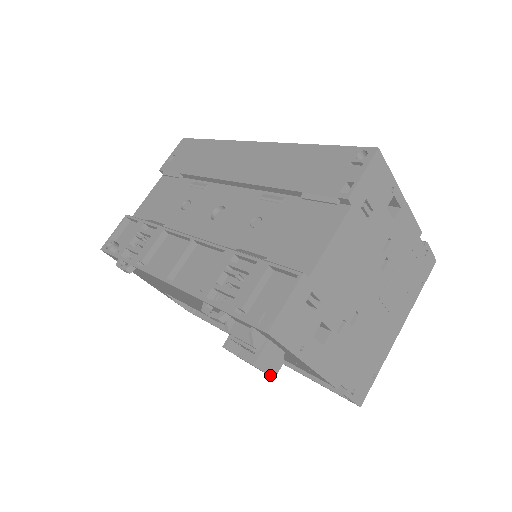
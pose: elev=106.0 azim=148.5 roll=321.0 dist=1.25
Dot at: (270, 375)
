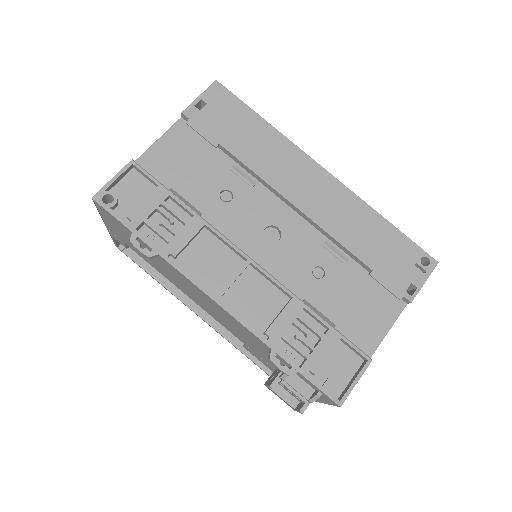
Dot at: occluded
